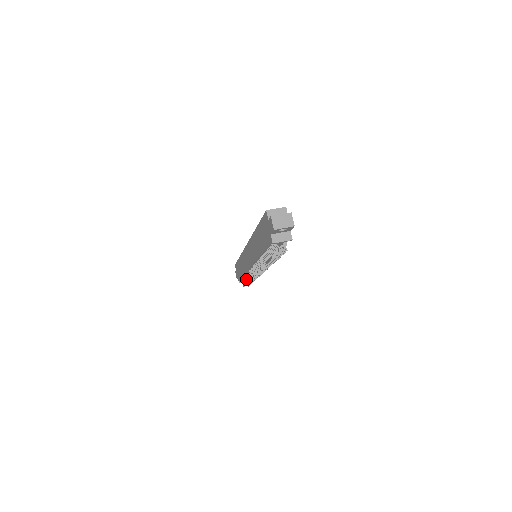
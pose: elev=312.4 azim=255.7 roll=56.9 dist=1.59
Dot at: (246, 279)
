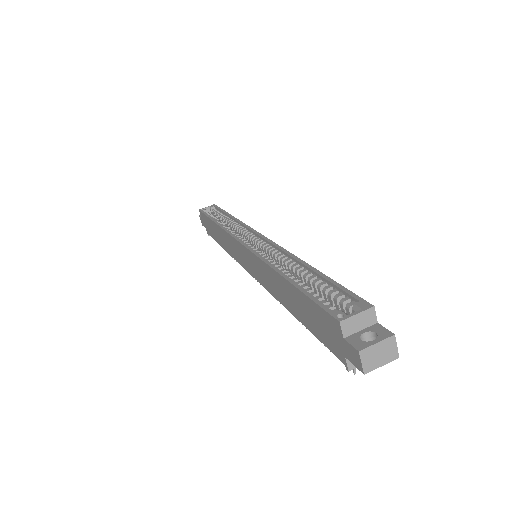
Dot at: occluded
